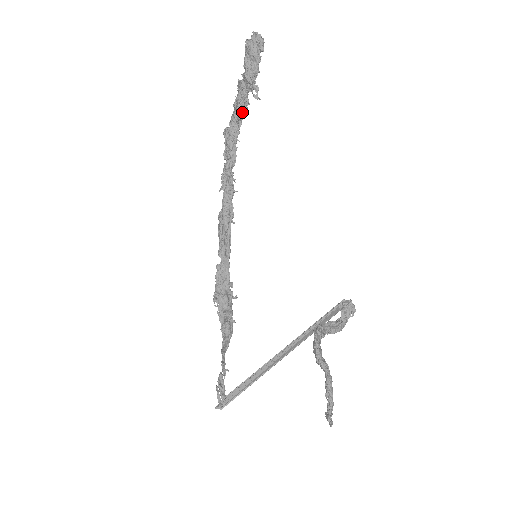
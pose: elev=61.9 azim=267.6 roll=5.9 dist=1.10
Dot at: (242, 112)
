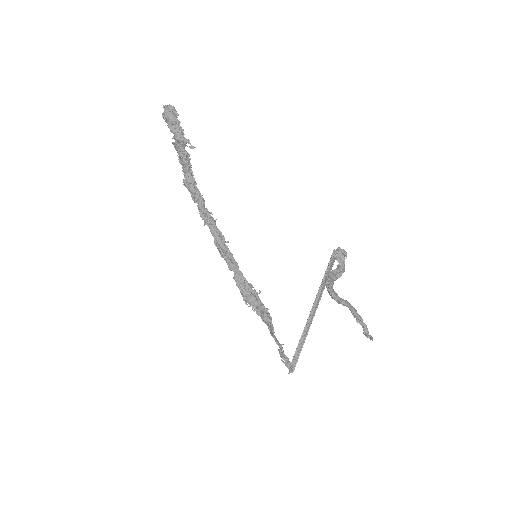
Dot at: (188, 164)
